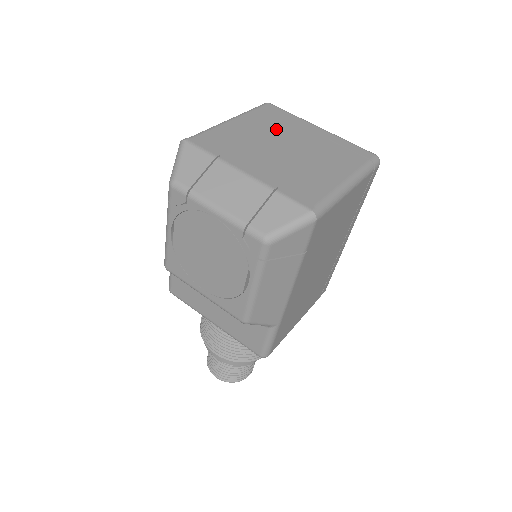
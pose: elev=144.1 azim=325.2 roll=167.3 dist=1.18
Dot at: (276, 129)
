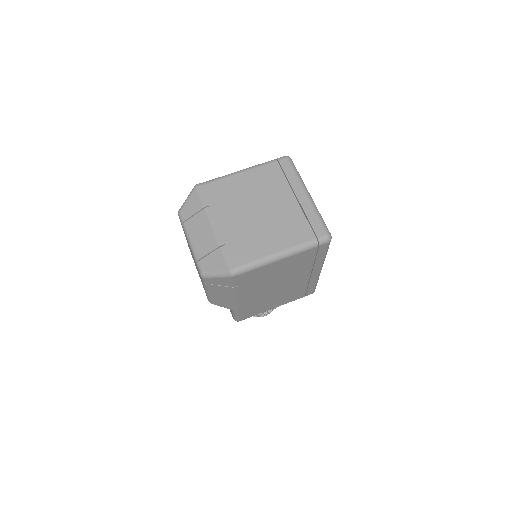
Dot at: (268, 189)
